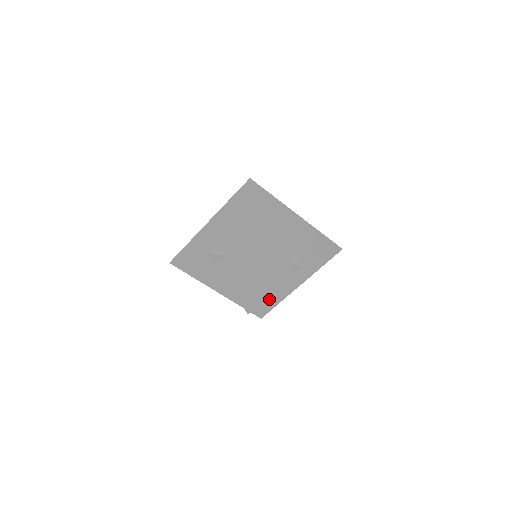
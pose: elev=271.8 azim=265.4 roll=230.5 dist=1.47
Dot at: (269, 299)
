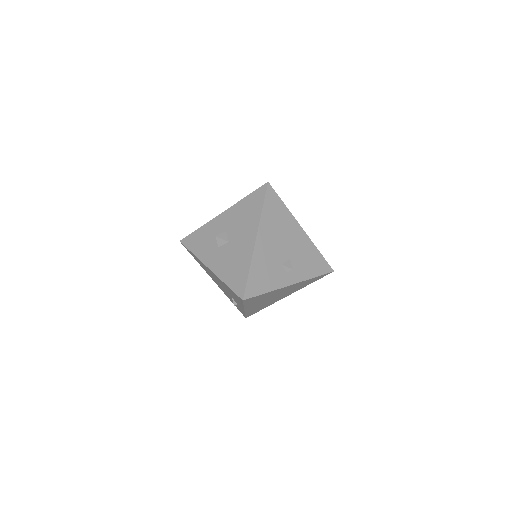
Dot at: (255, 287)
